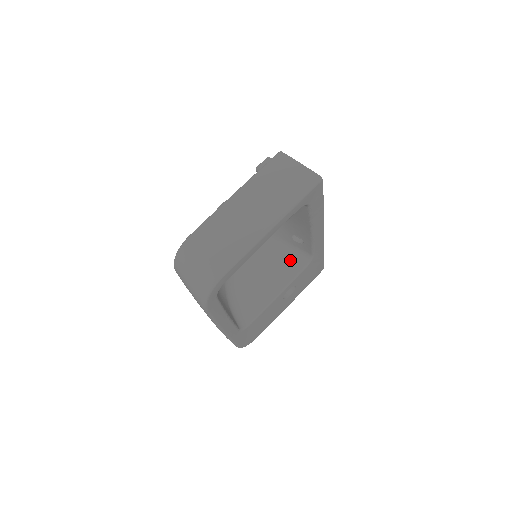
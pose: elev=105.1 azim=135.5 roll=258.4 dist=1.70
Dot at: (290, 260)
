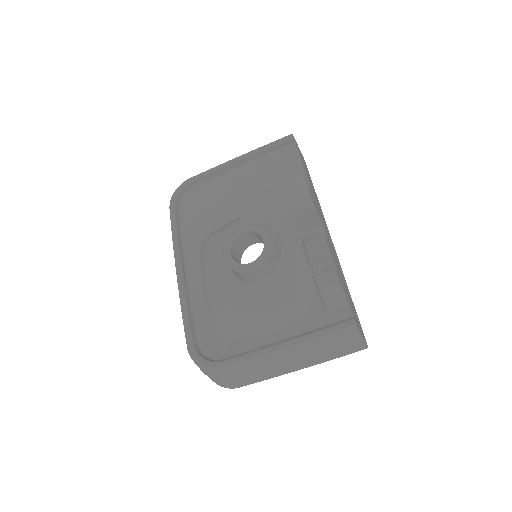
Dot at: occluded
